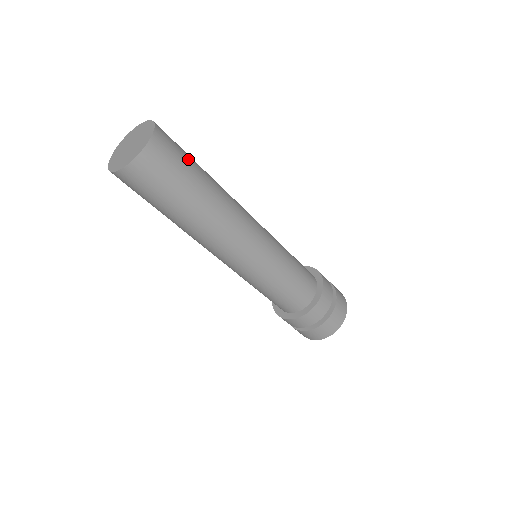
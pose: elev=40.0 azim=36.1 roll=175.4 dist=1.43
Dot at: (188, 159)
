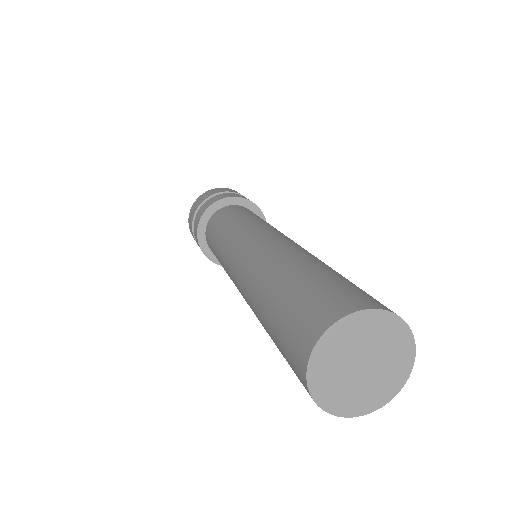
Dot at: (349, 282)
